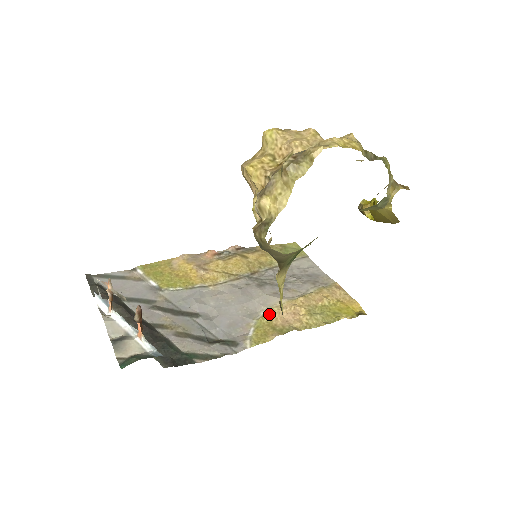
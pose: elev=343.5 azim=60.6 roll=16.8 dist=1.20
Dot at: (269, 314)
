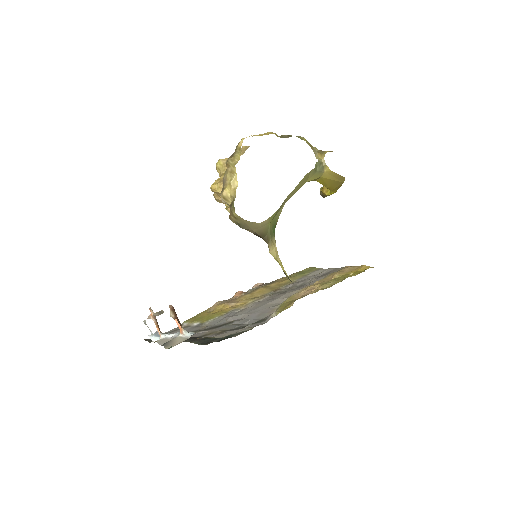
Dot at: (290, 298)
